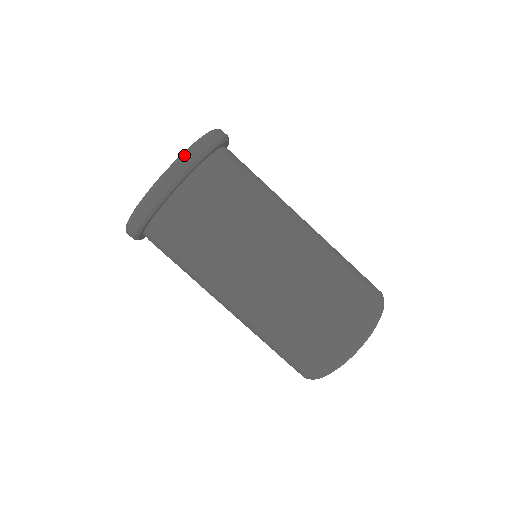
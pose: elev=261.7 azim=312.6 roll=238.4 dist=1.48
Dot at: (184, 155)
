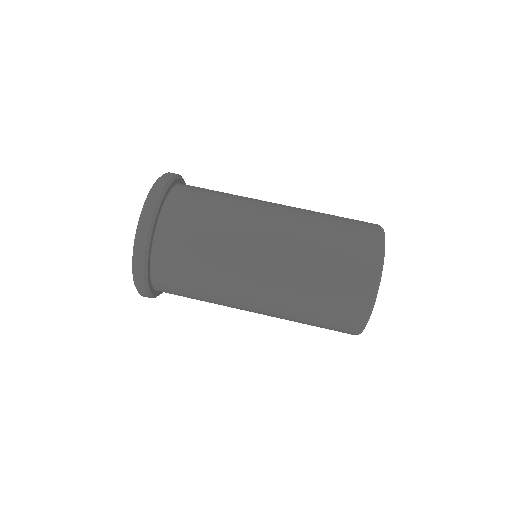
Dot at: (137, 233)
